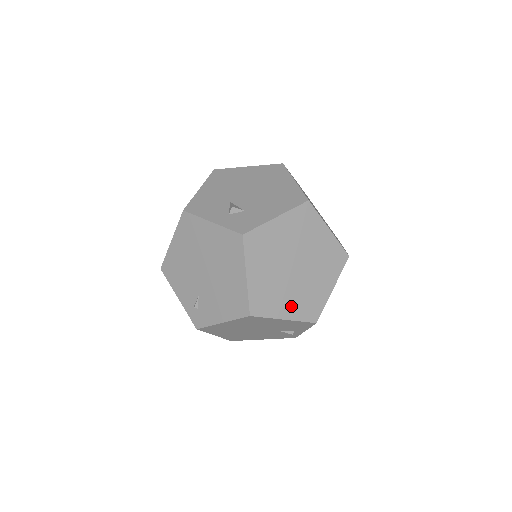
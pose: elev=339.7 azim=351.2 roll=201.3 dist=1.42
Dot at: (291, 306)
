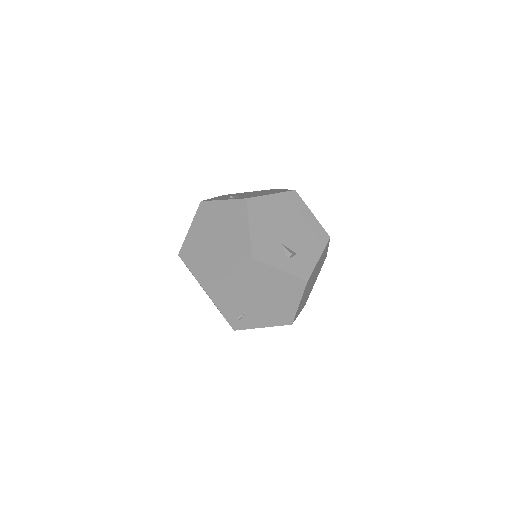
Dot at: occluded
